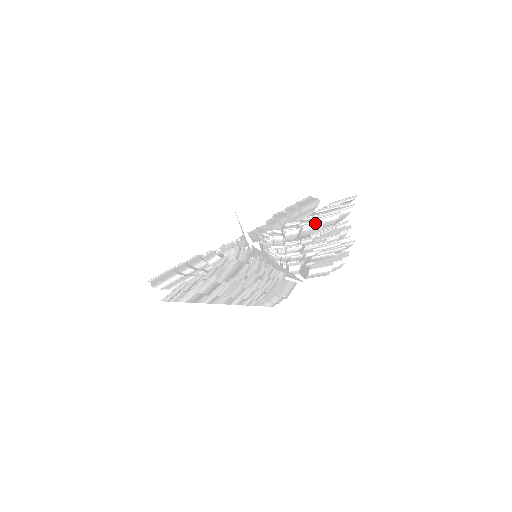
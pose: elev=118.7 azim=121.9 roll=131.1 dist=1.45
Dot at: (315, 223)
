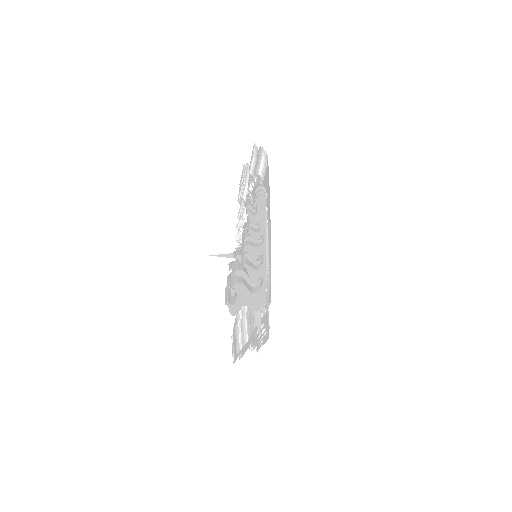
Dot at: (242, 188)
